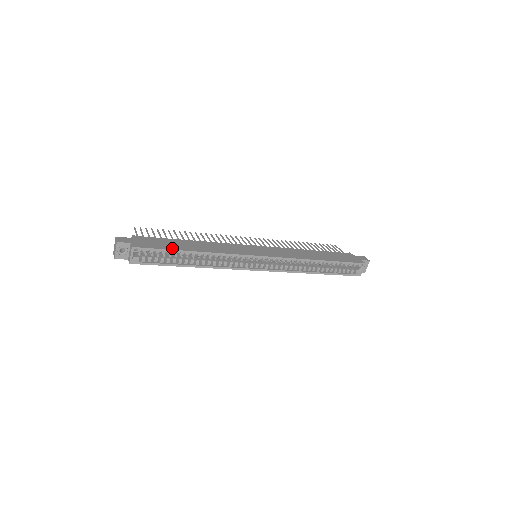
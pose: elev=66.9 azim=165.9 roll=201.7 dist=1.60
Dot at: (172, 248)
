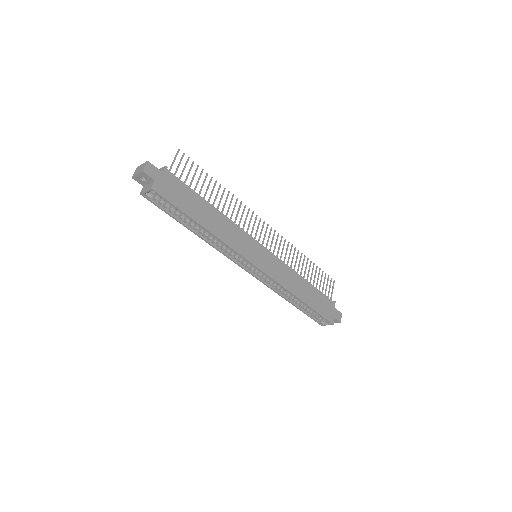
Dot at: (187, 211)
